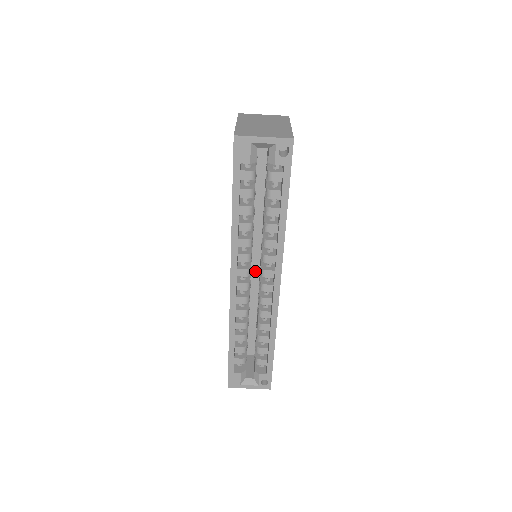
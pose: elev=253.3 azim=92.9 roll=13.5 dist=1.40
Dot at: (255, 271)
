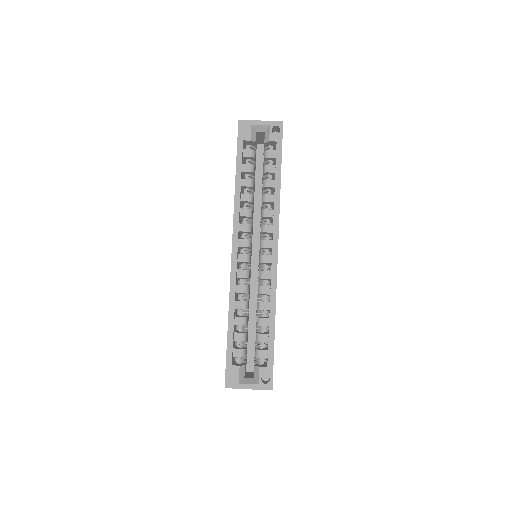
Dot at: (255, 266)
